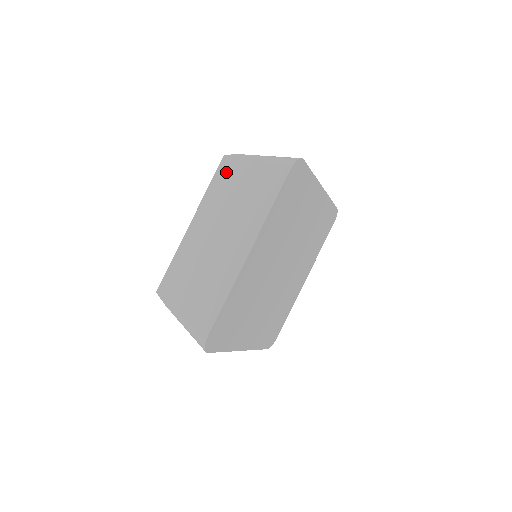
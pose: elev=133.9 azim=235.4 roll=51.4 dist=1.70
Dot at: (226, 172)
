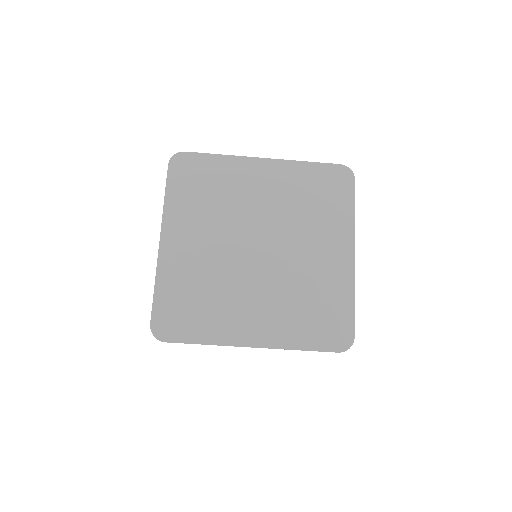
Dot at: occluded
